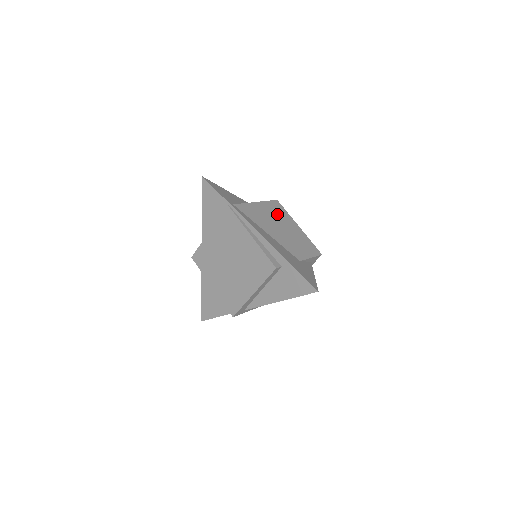
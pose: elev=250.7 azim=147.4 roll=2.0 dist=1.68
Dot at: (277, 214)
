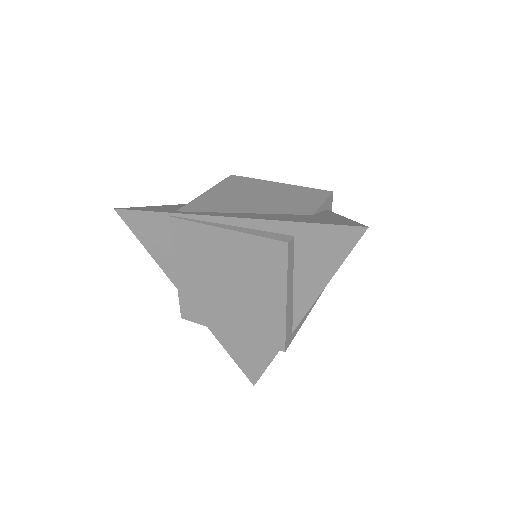
Dot at: (242, 187)
